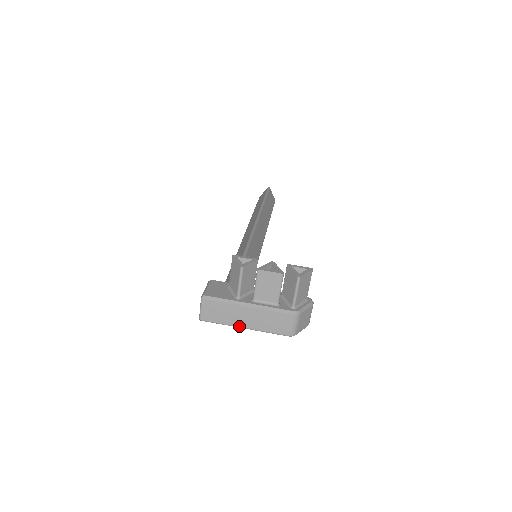
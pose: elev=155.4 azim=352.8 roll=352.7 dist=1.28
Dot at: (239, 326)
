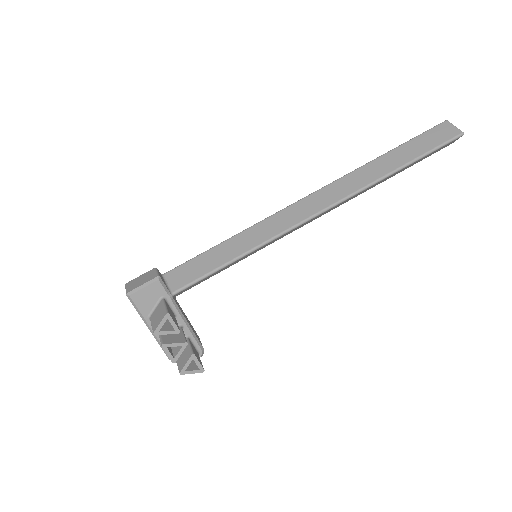
Dot at: occluded
